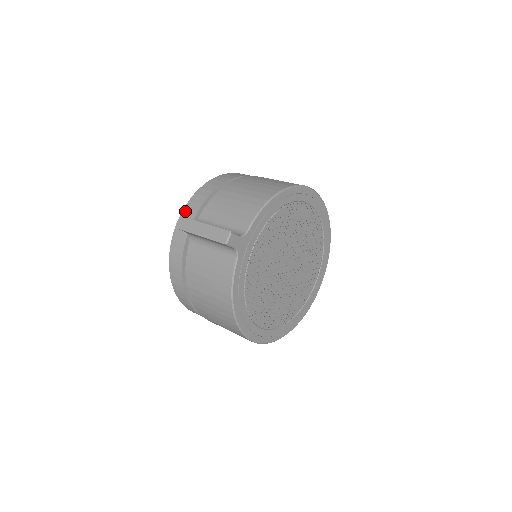
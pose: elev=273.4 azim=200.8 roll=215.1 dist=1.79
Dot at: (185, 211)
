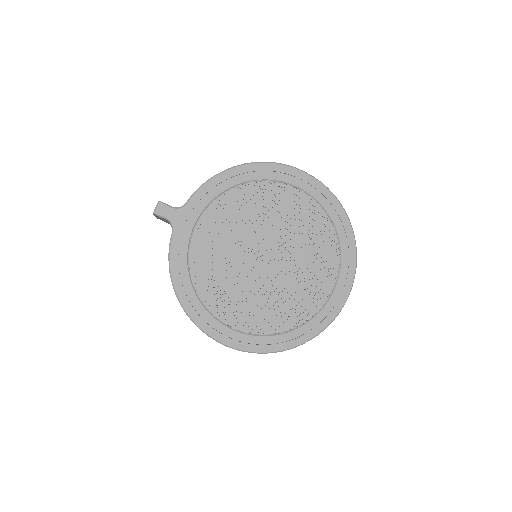
Dot at: occluded
